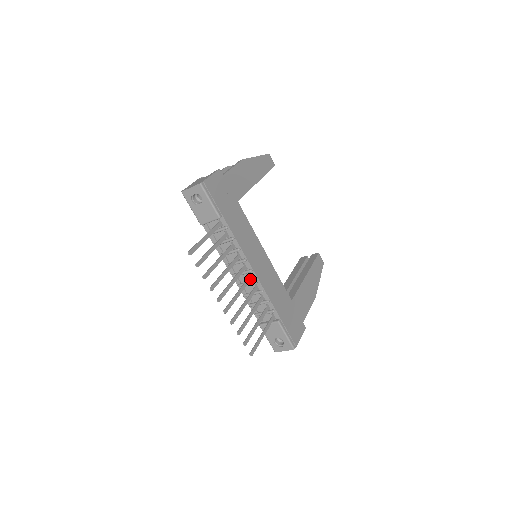
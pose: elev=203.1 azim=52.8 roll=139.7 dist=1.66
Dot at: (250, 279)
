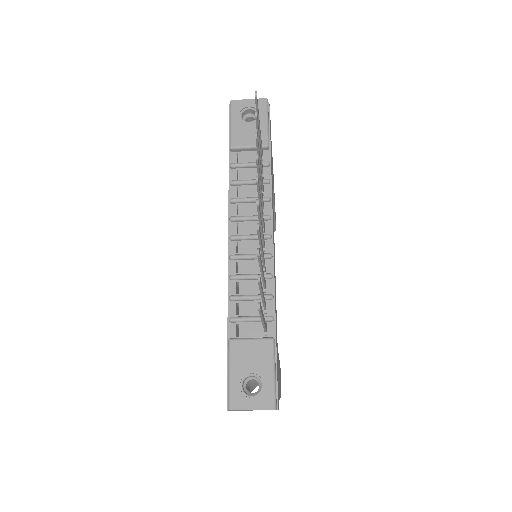
Dot at: (264, 245)
